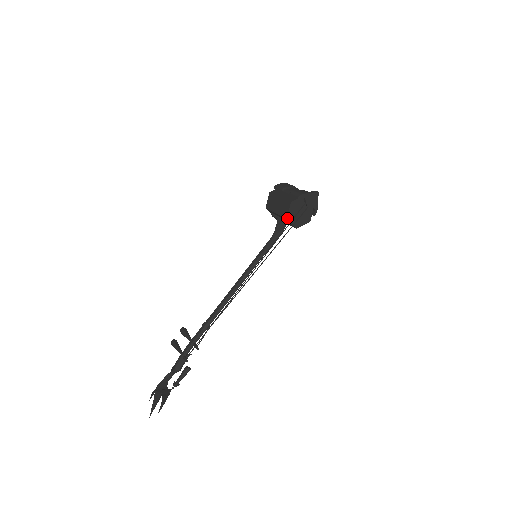
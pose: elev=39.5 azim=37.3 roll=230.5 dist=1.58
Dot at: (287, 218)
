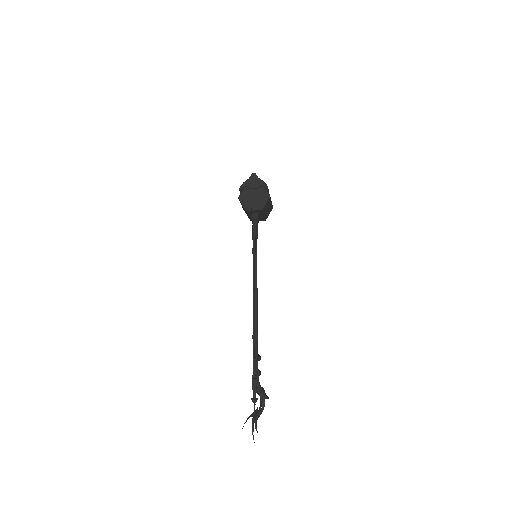
Dot at: (246, 210)
